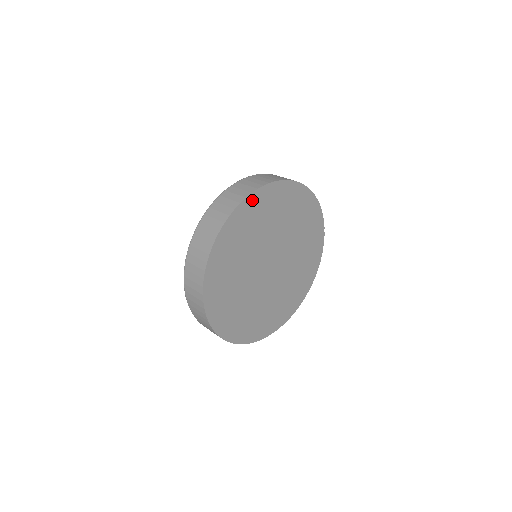
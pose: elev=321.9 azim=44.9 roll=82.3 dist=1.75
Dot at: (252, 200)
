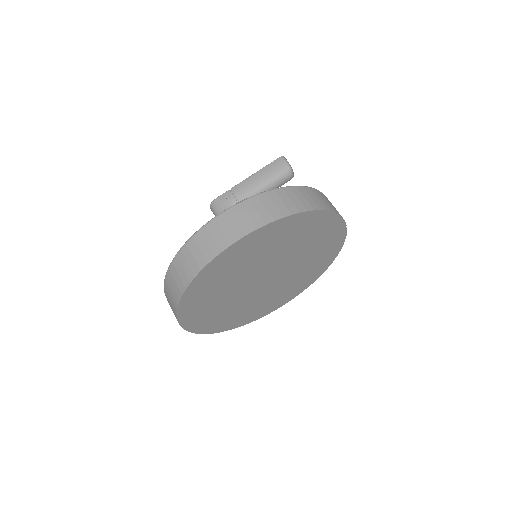
Dot at: (225, 255)
